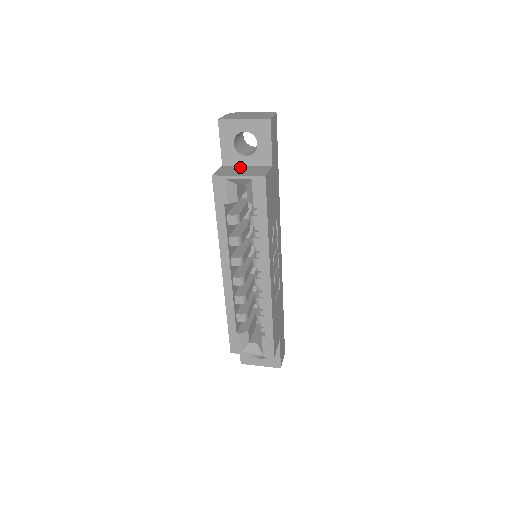
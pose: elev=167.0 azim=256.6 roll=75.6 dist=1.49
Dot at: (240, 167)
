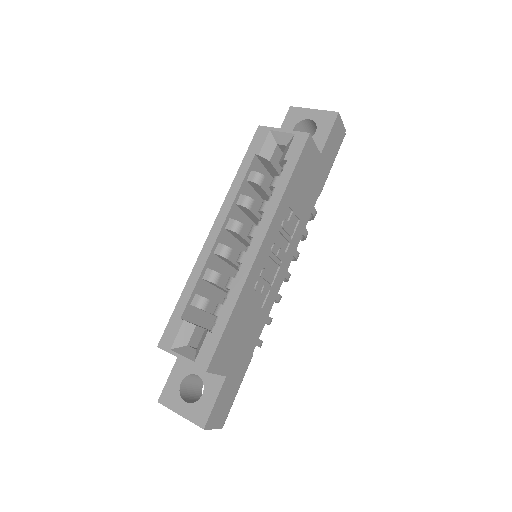
Dot at: occluded
